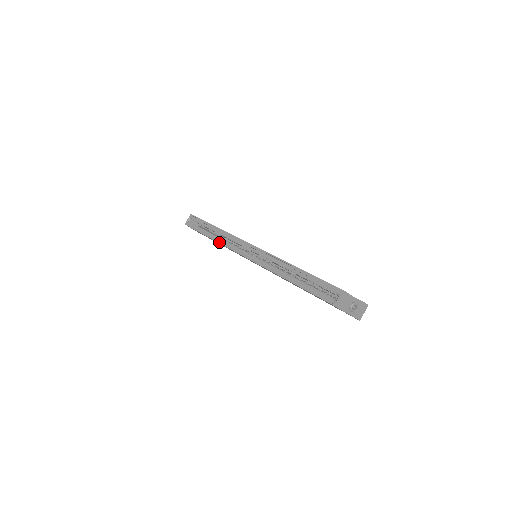
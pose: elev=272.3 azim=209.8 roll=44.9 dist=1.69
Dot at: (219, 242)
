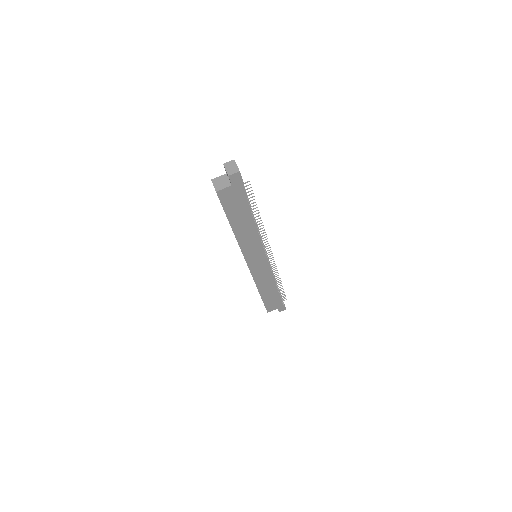
Dot at: (256, 286)
